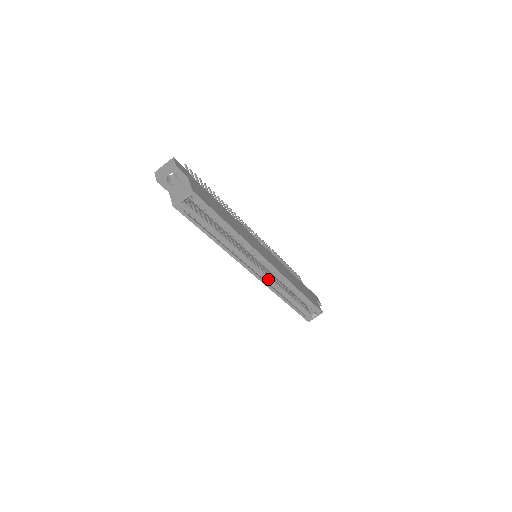
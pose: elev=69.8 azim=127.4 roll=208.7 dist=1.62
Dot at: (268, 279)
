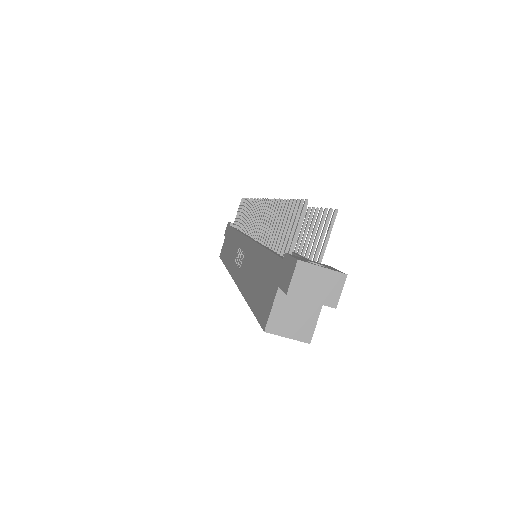
Dot at: occluded
